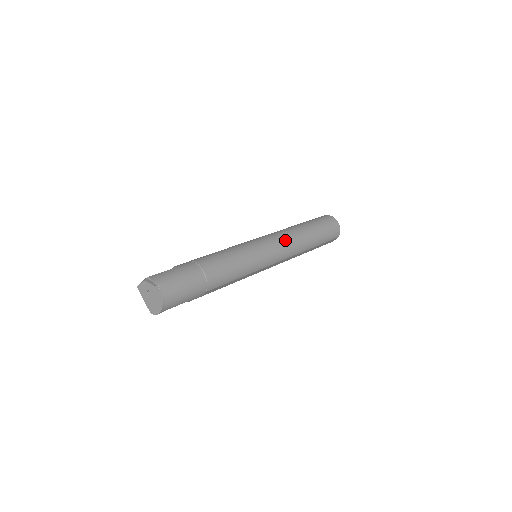
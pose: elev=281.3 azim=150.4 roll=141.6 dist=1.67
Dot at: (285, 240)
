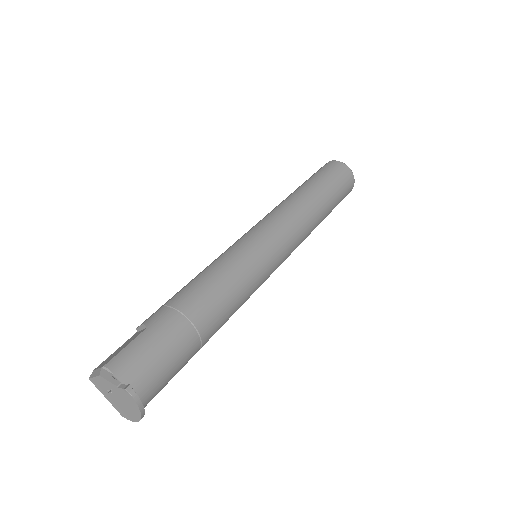
Dot at: (293, 222)
